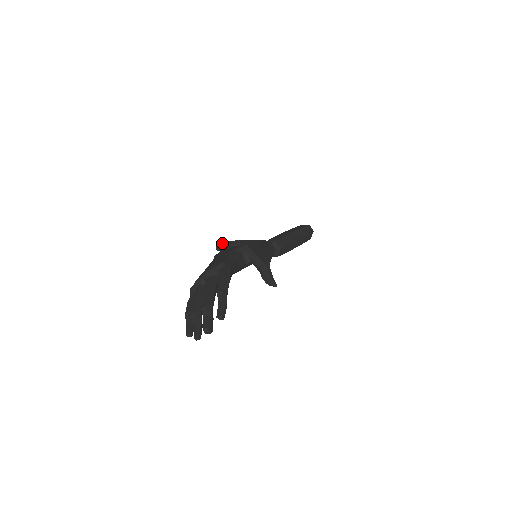
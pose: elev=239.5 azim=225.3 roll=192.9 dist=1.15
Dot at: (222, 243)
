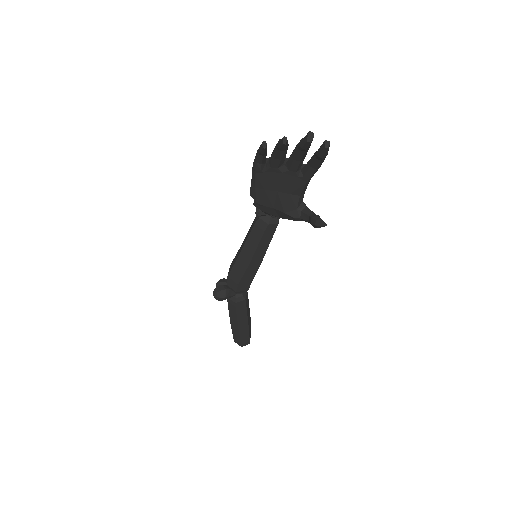
Dot at: occluded
